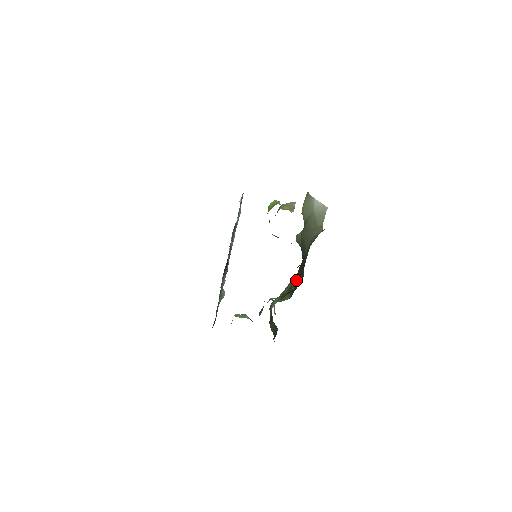
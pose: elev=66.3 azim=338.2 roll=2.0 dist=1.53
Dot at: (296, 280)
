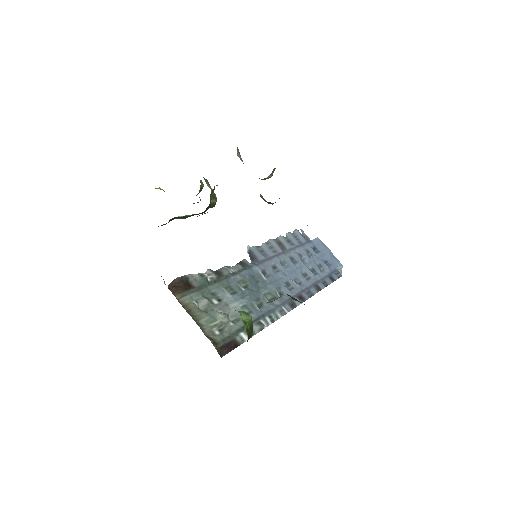
Dot at: occluded
